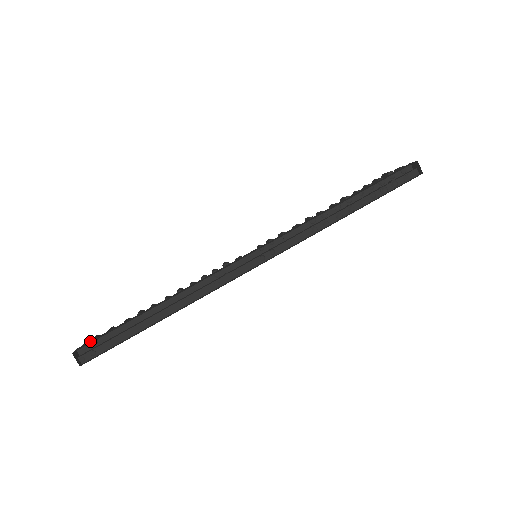
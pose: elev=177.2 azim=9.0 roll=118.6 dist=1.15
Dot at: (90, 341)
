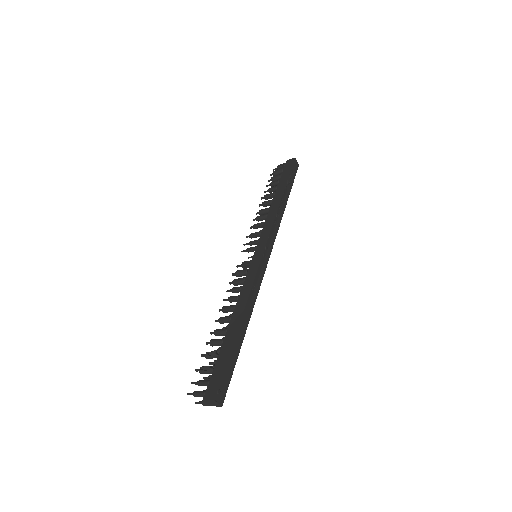
Dot at: (209, 385)
